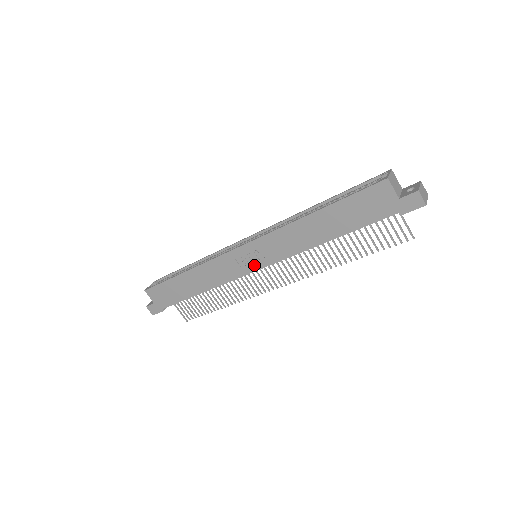
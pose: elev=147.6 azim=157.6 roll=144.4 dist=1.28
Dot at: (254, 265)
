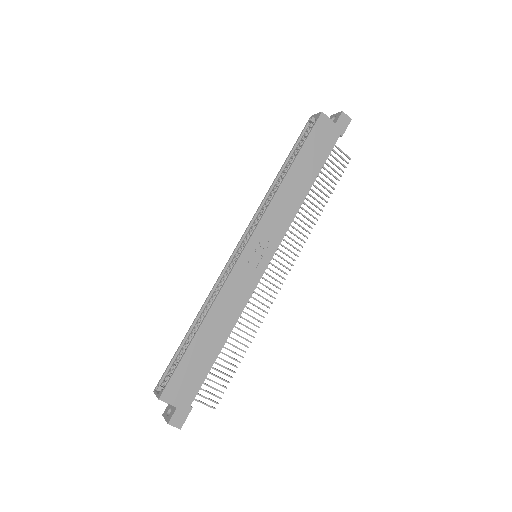
Dot at: (264, 259)
